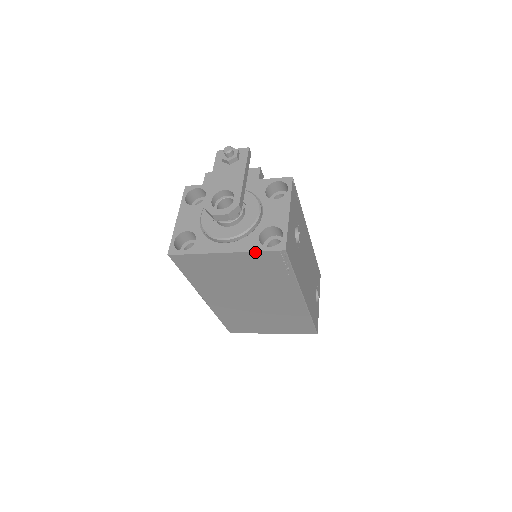
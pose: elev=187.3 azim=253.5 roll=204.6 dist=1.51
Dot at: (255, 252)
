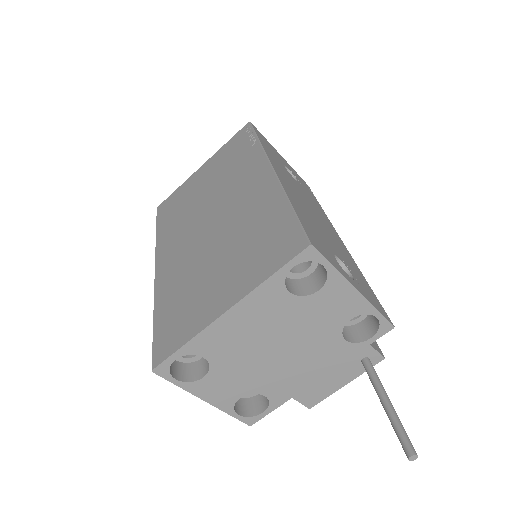
Dot at: (226, 145)
